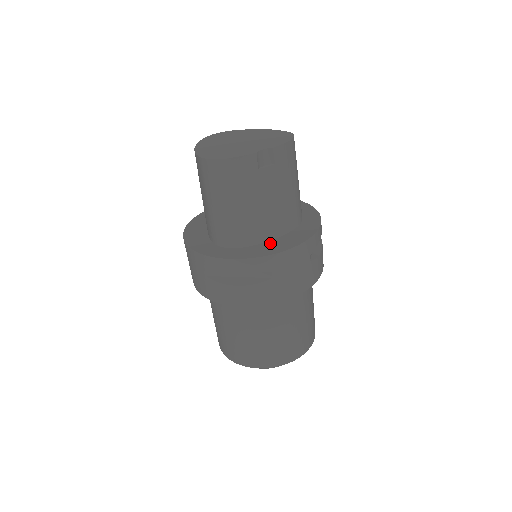
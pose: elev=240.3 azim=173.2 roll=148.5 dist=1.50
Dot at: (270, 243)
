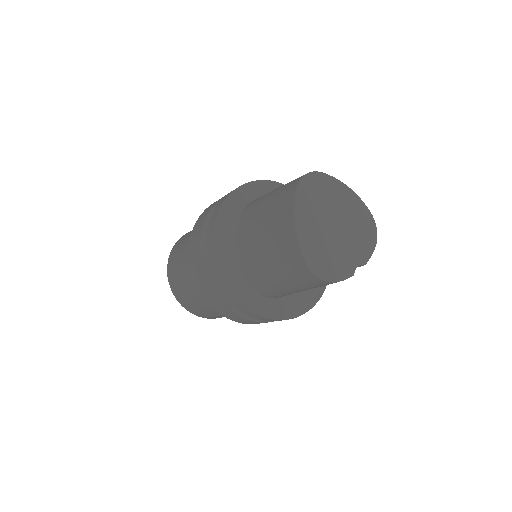
Dot at: (296, 295)
